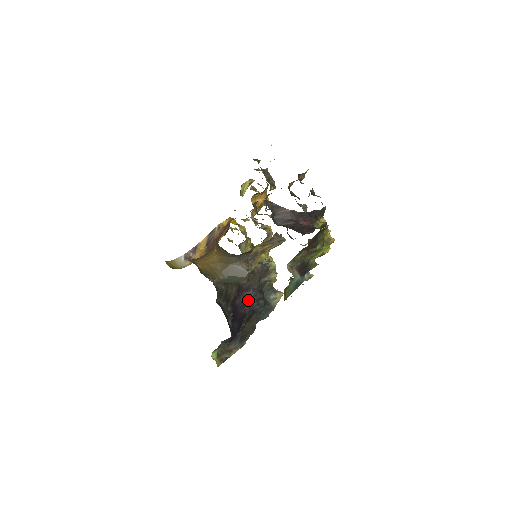
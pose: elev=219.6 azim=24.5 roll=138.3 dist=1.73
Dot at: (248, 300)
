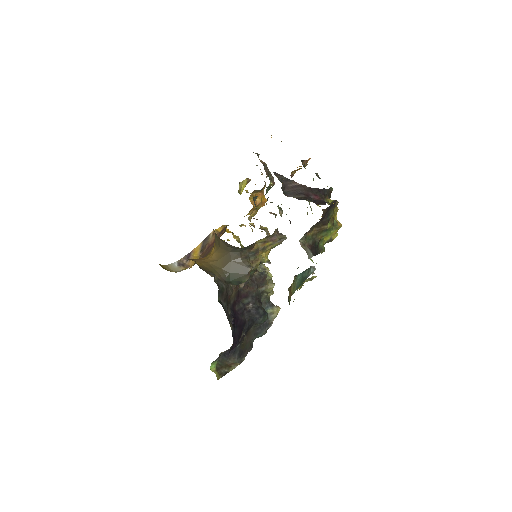
Dot at: (247, 308)
